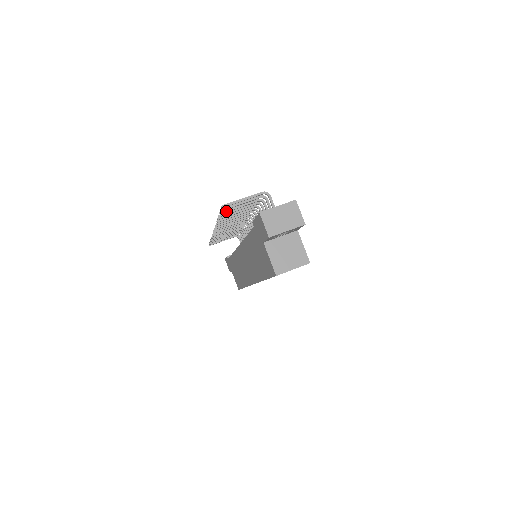
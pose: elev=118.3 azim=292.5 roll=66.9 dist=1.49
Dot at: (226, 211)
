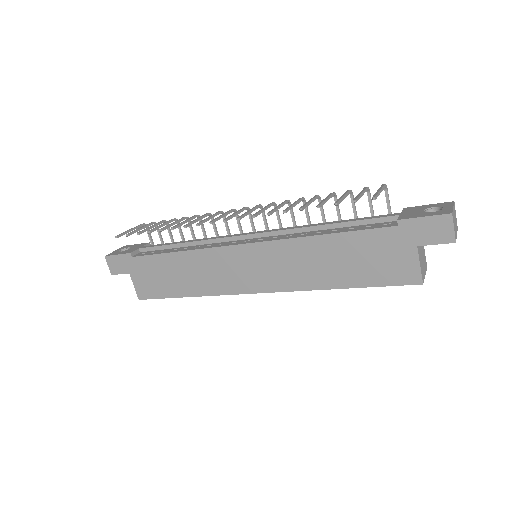
Dot at: (339, 202)
